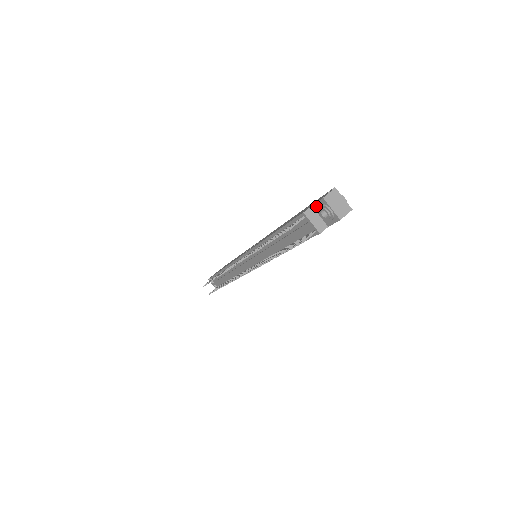
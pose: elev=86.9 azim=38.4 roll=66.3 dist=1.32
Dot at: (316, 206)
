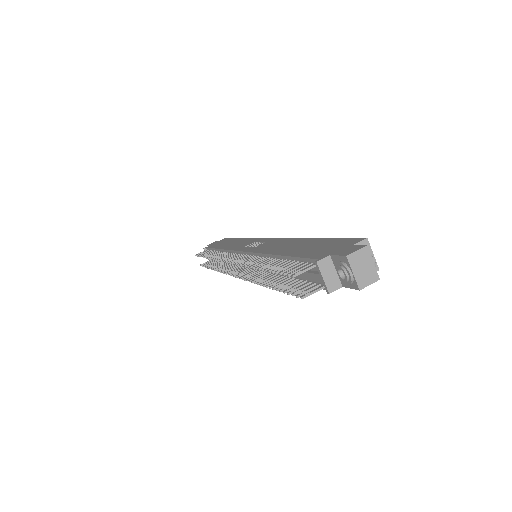
Dot at: (335, 258)
